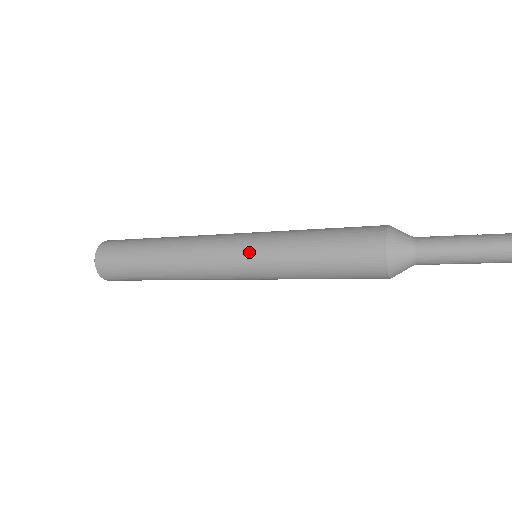
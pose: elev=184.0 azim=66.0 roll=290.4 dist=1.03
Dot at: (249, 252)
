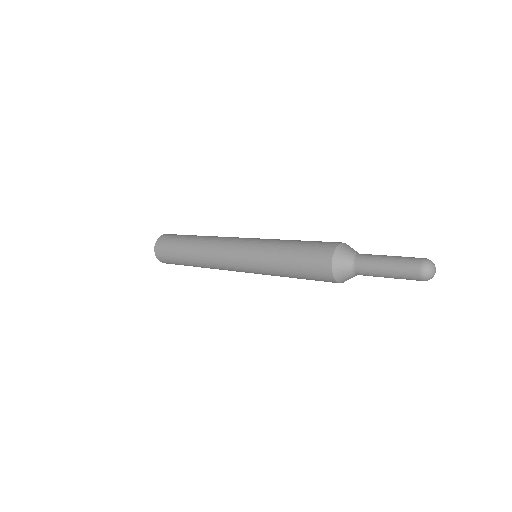
Dot at: (247, 262)
